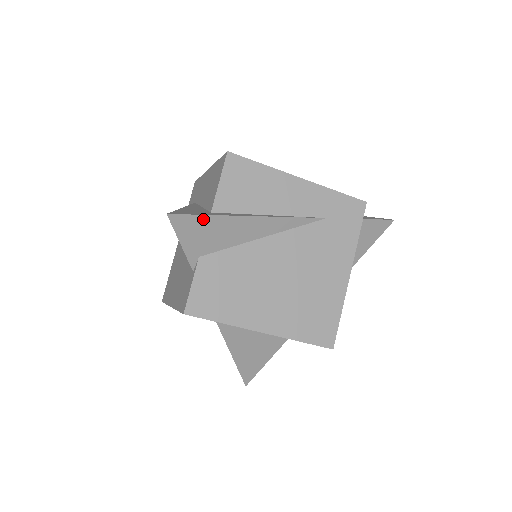
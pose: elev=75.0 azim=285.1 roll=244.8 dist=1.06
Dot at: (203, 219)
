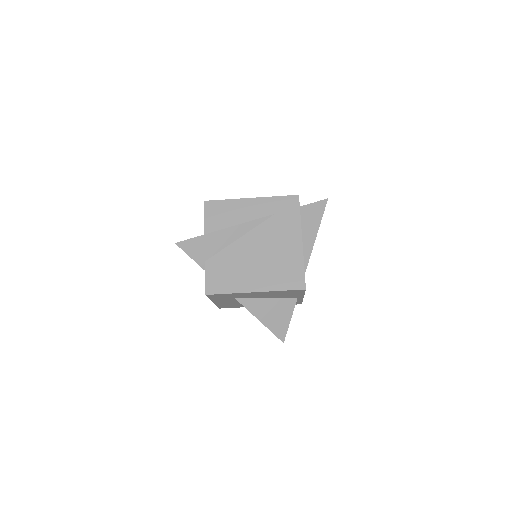
Dot at: (196, 239)
